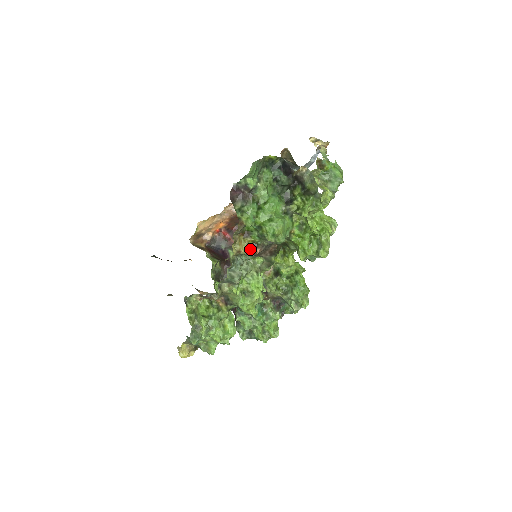
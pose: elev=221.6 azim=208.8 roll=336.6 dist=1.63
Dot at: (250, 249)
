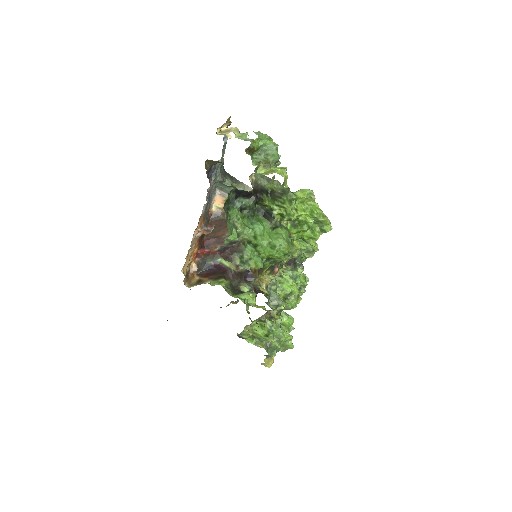
Dot at: (271, 275)
